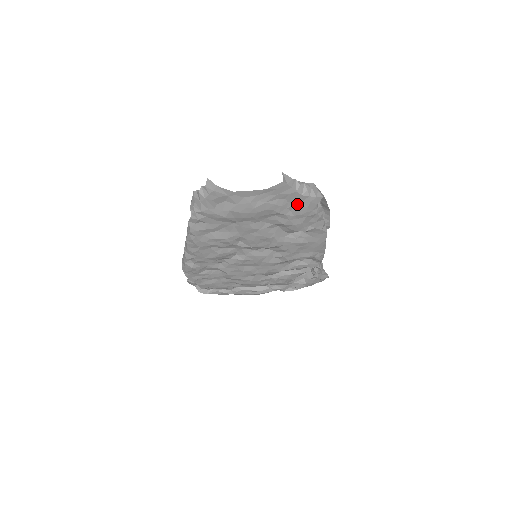
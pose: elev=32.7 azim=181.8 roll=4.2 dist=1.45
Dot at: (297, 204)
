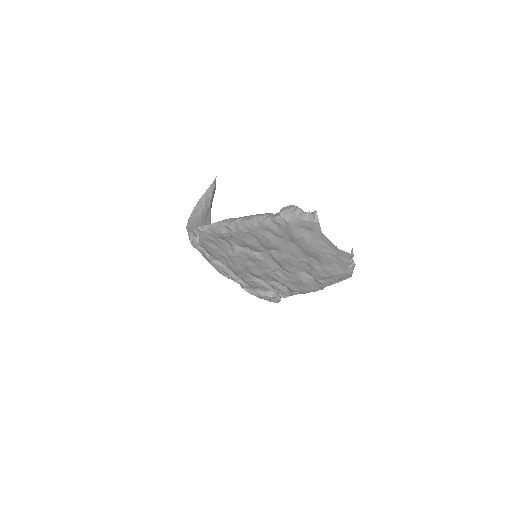
Dot at: (337, 268)
